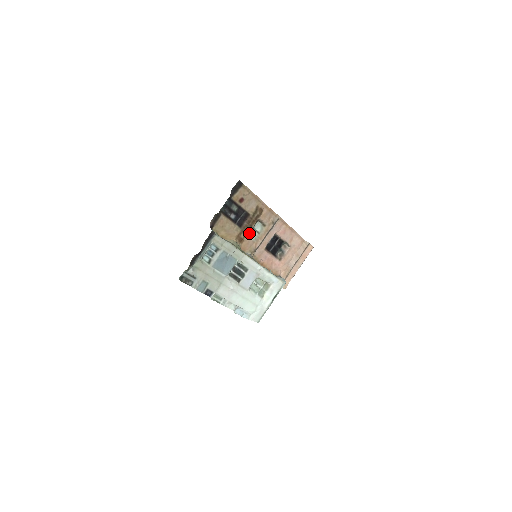
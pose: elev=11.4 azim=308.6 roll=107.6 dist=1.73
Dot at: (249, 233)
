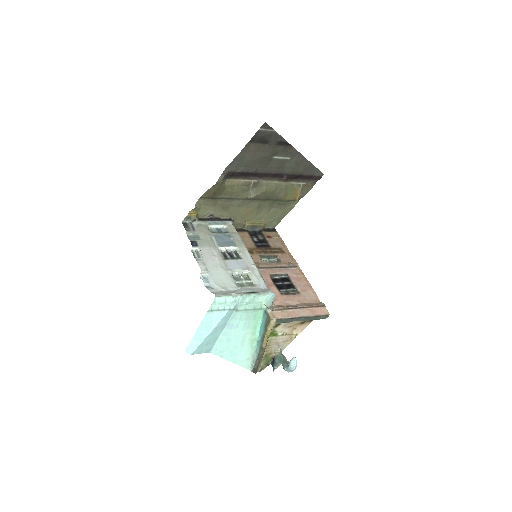
Dot at: (262, 258)
